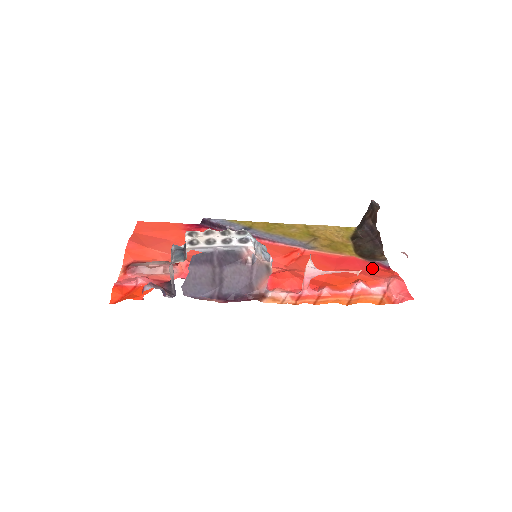
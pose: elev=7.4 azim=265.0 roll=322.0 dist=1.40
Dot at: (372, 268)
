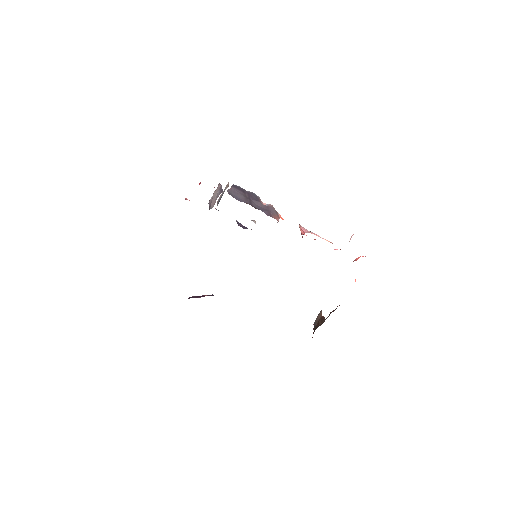
Dot at: occluded
